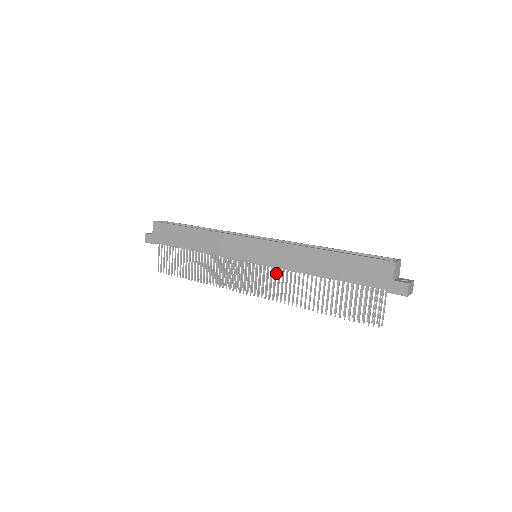
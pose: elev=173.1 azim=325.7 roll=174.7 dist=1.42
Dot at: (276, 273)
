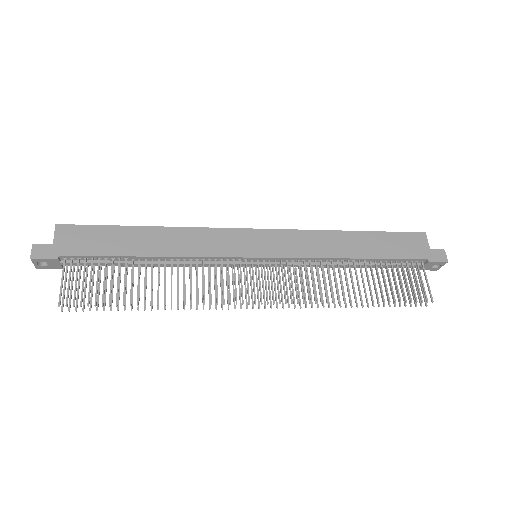
Dot at: (285, 276)
